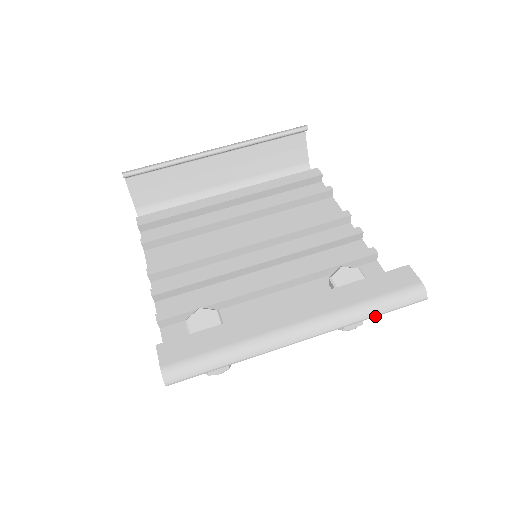
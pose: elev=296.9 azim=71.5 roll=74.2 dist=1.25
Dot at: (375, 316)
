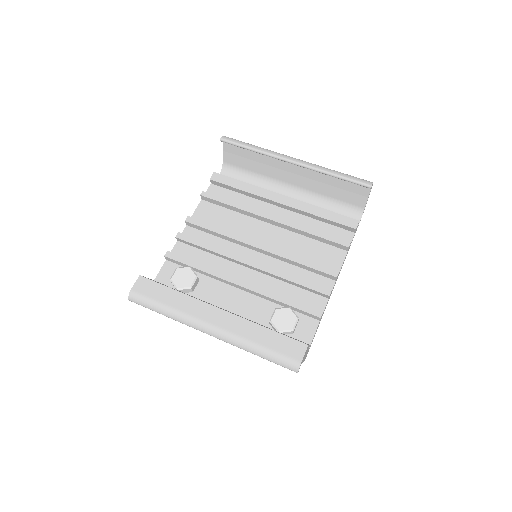
Dot at: (259, 356)
